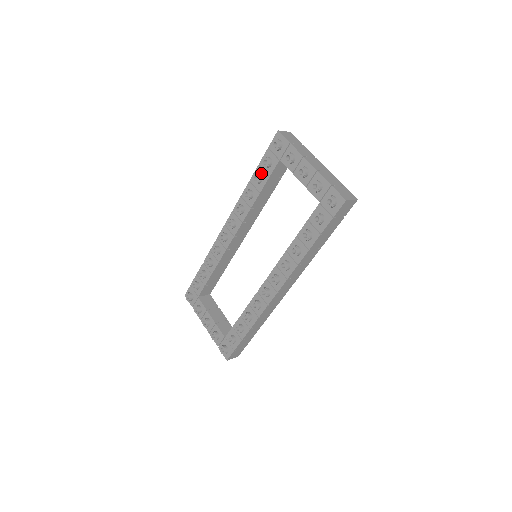
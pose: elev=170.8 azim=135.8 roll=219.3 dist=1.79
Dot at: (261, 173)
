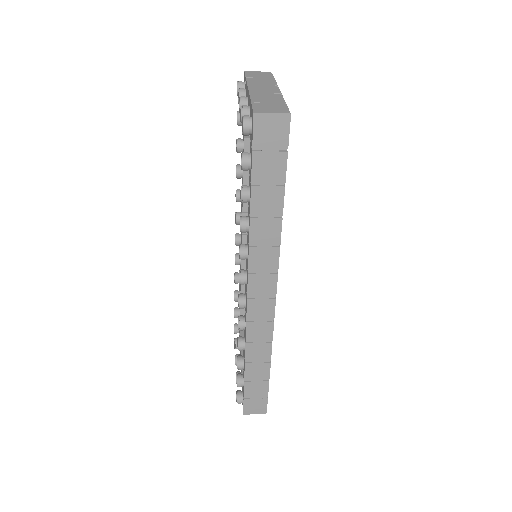
Dot at: (243, 137)
